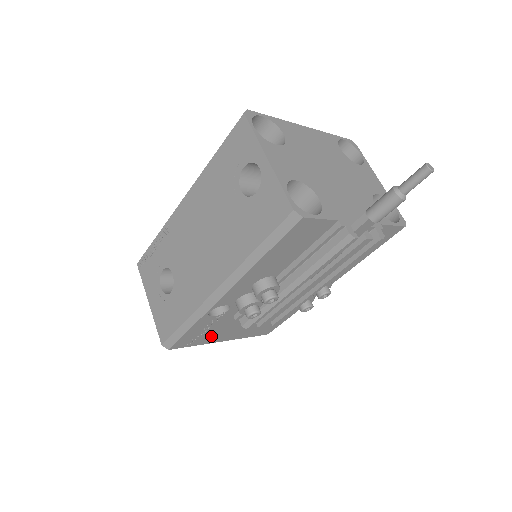
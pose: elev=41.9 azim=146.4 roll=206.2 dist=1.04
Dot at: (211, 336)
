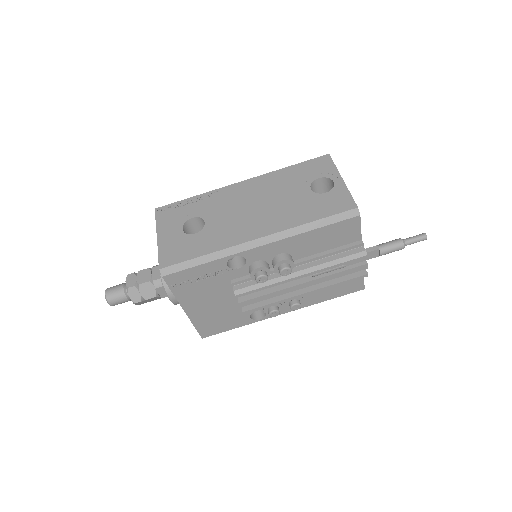
Dot at: (192, 292)
